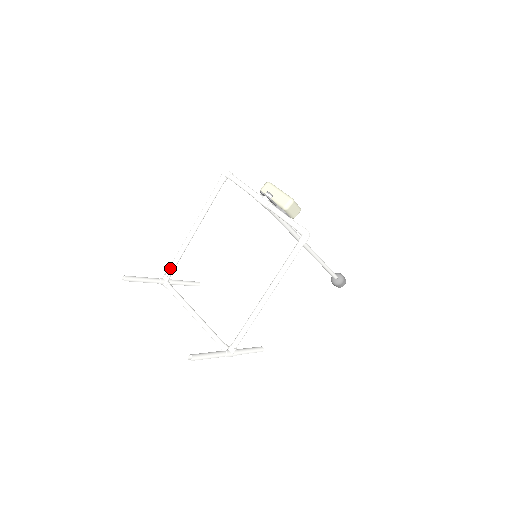
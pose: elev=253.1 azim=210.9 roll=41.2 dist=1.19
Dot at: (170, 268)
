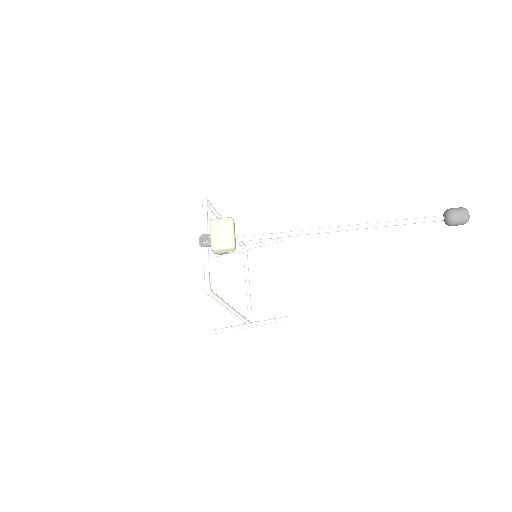
Dot at: (239, 243)
